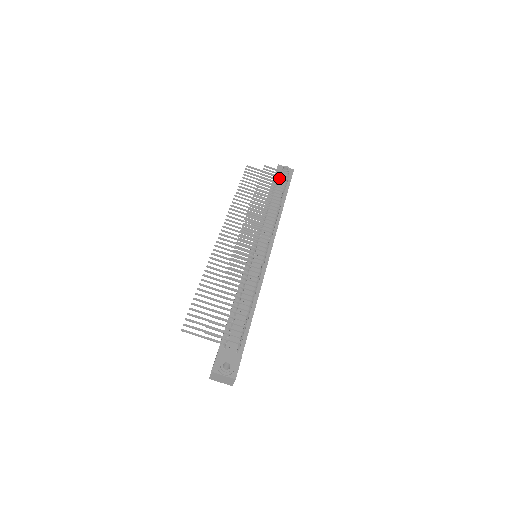
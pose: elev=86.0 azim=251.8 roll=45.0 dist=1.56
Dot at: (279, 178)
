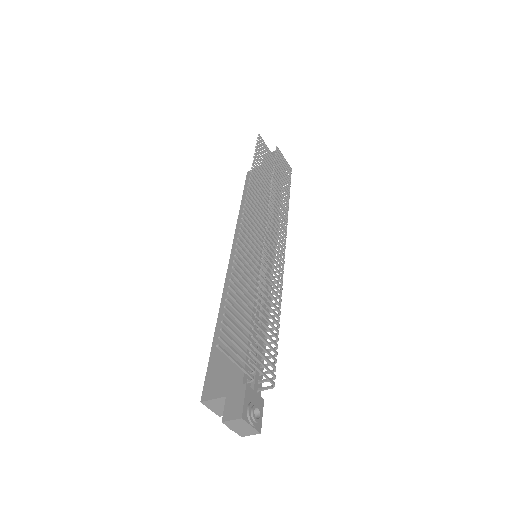
Dot at: occluded
